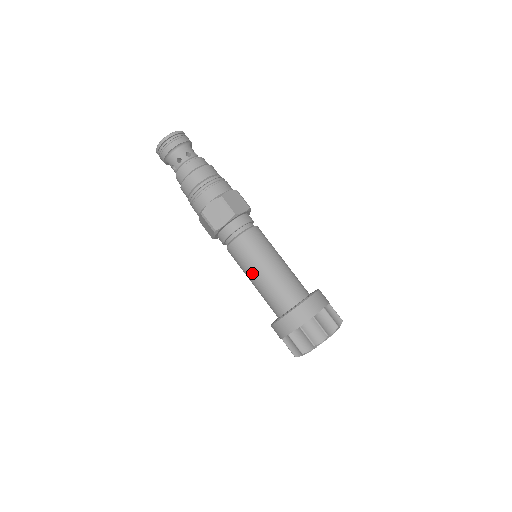
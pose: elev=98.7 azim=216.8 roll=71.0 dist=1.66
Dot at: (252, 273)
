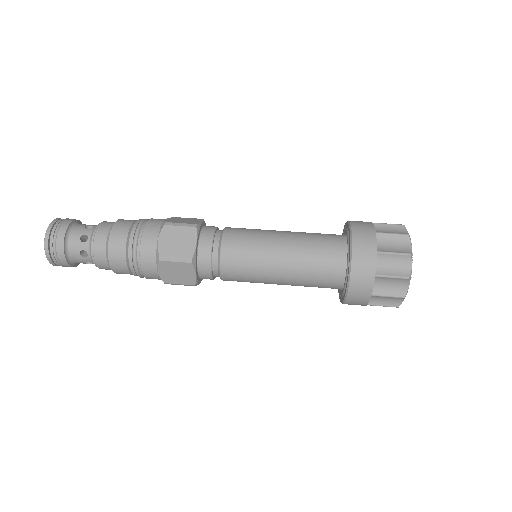
Dot at: (272, 263)
